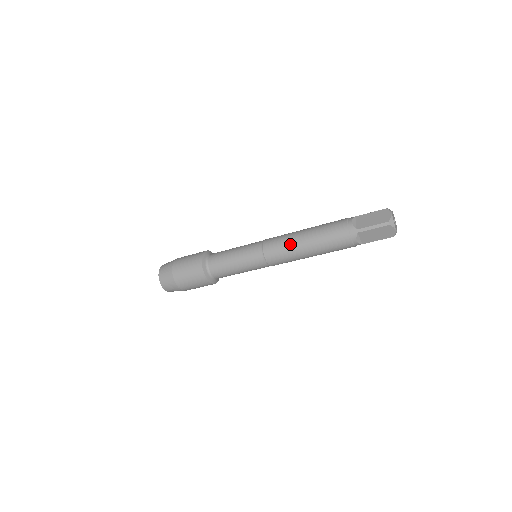
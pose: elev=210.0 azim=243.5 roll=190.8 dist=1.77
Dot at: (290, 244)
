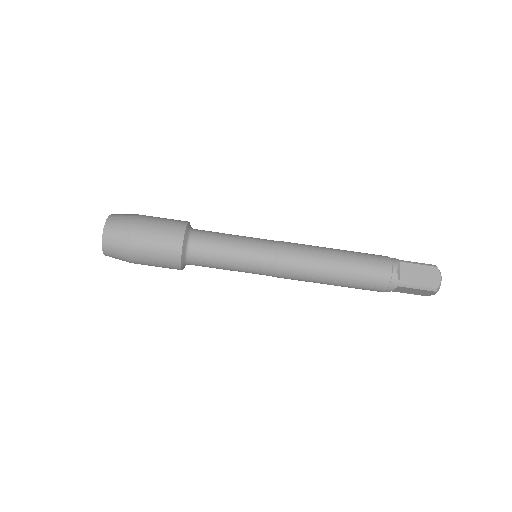
Dot at: (315, 246)
